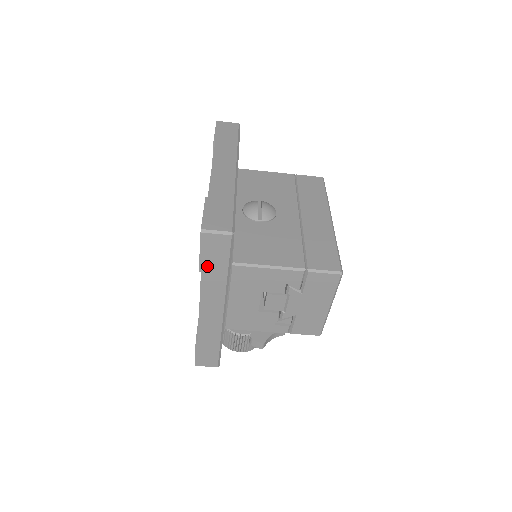
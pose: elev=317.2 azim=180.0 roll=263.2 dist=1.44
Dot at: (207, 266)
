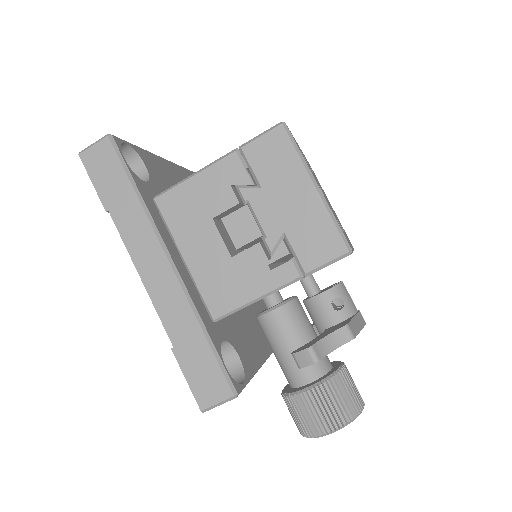
Dot at: (110, 198)
